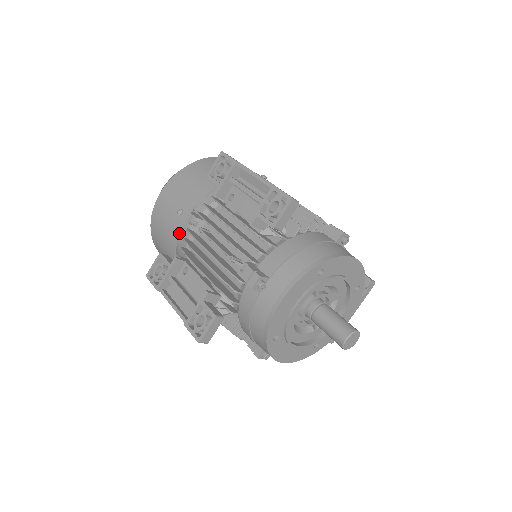
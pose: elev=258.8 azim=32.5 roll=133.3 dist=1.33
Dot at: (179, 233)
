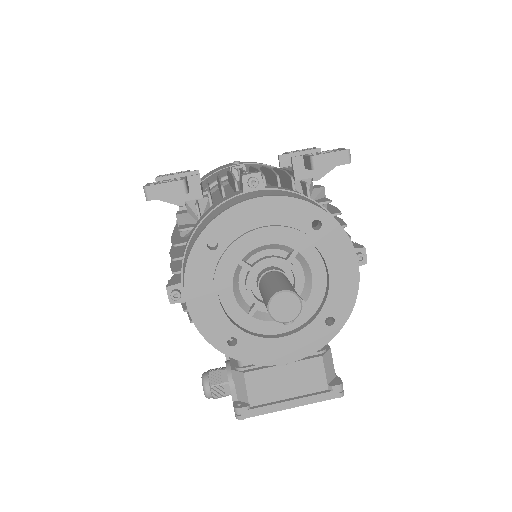
Dot at: (219, 170)
